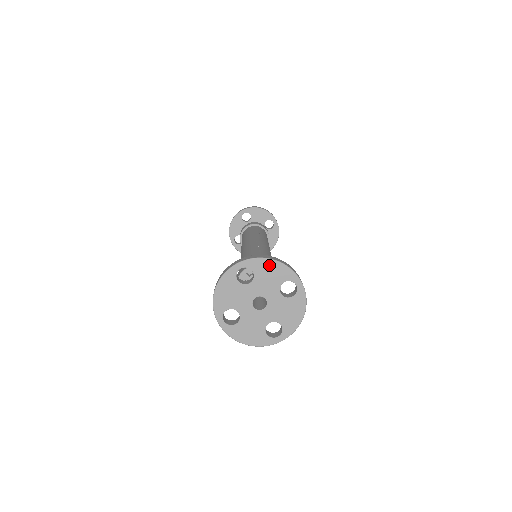
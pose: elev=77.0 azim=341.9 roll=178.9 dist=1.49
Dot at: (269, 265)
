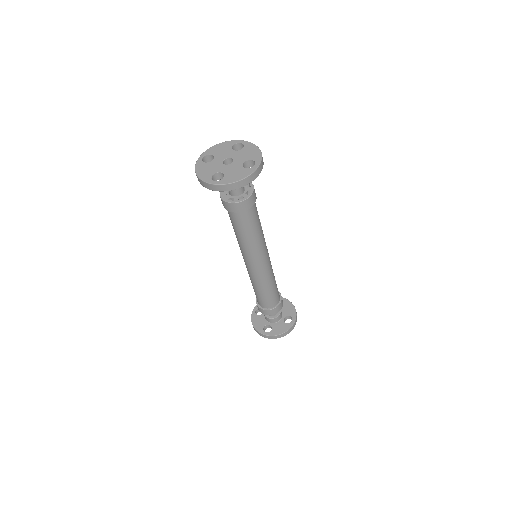
Dot at: (254, 149)
